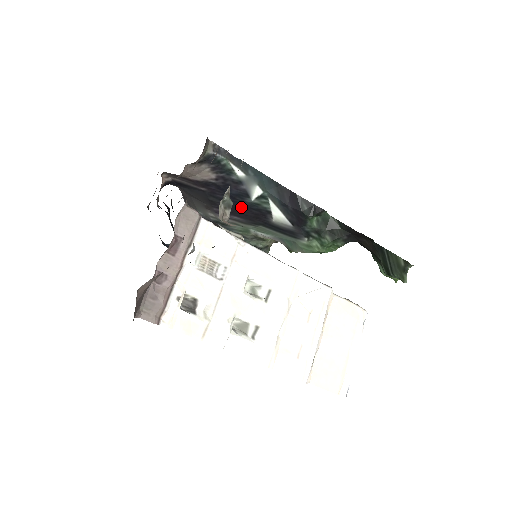
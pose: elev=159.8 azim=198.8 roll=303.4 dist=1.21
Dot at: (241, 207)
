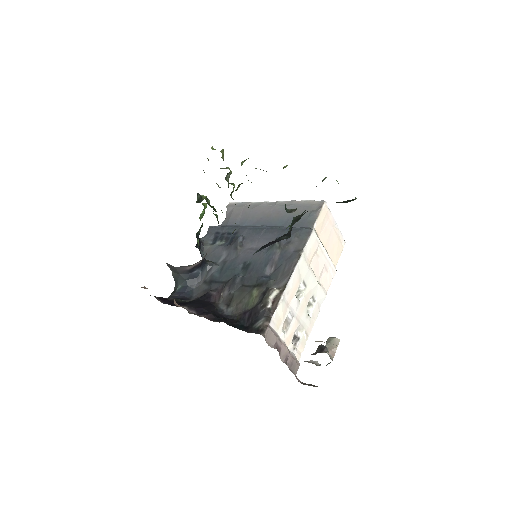
Dot at: occluded
